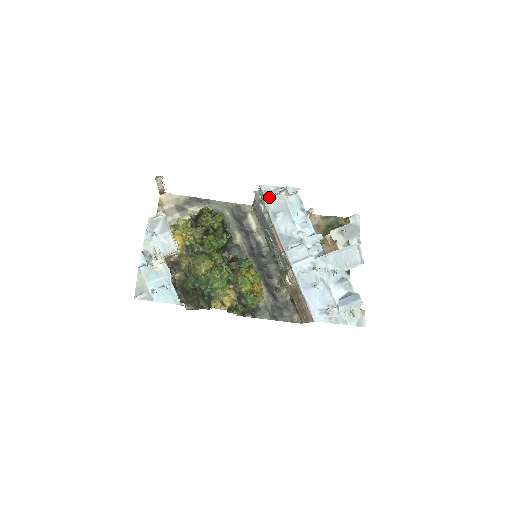
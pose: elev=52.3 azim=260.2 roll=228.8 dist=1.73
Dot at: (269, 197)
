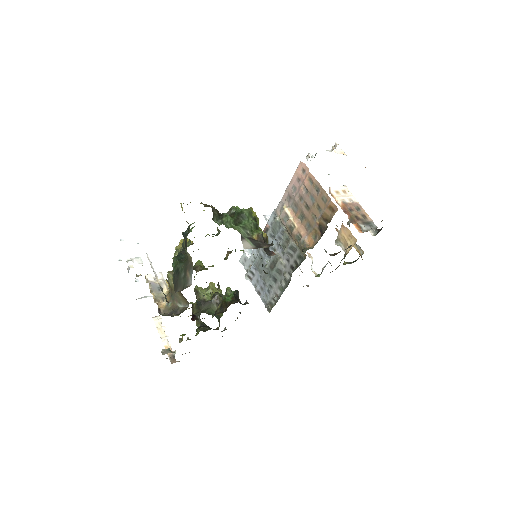
Dot at: (248, 253)
